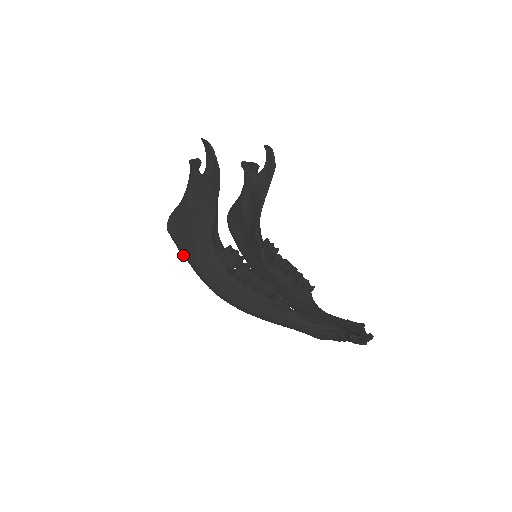
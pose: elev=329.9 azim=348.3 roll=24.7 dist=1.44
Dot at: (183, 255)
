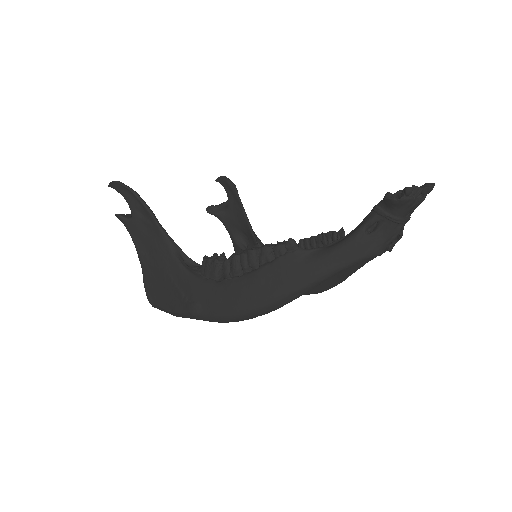
Dot at: (177, 315)
